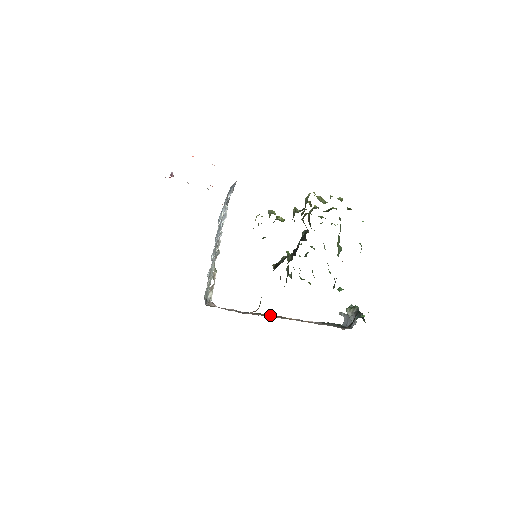
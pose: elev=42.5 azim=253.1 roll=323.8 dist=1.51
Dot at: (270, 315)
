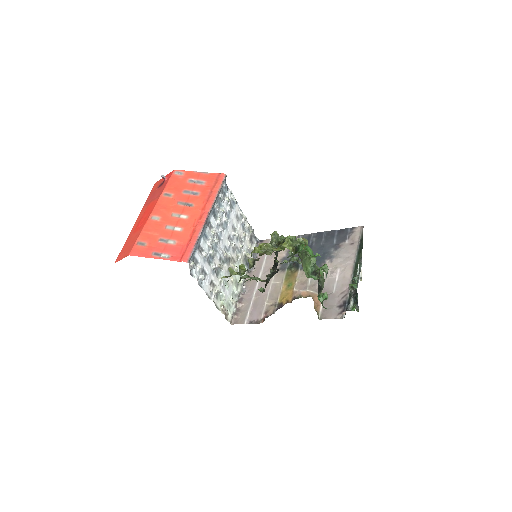
Dot at: (295, 279)
